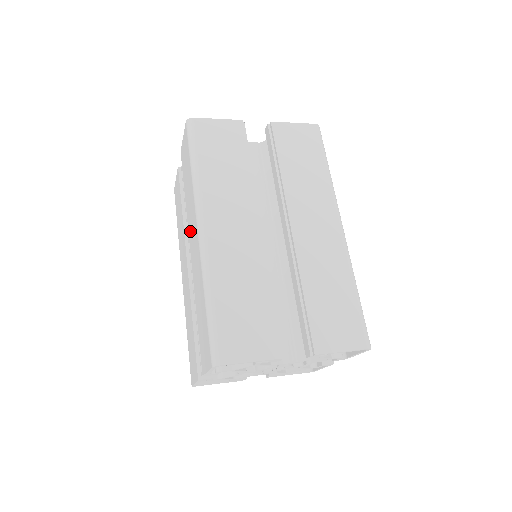
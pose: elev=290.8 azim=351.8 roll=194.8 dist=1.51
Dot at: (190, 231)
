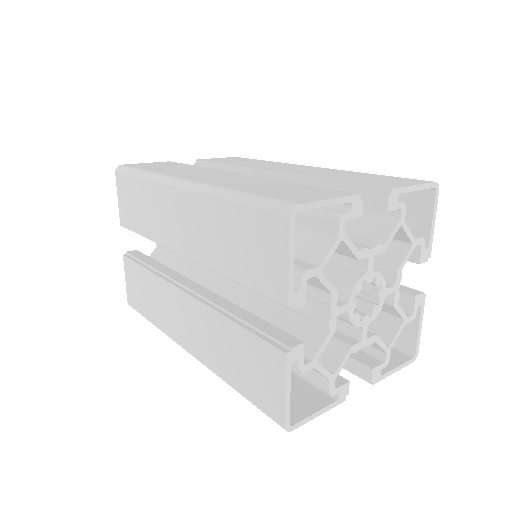
Dot at: (169, 234)
